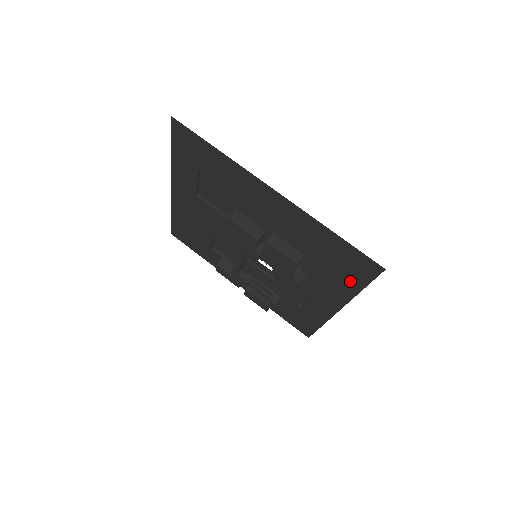
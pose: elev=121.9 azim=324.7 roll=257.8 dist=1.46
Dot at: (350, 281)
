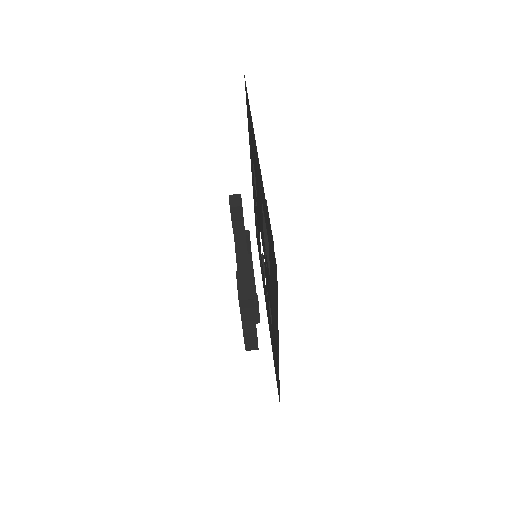
Dot at: (273, 355)
